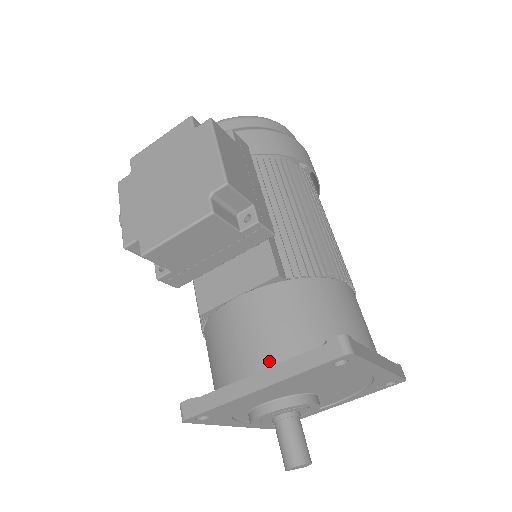
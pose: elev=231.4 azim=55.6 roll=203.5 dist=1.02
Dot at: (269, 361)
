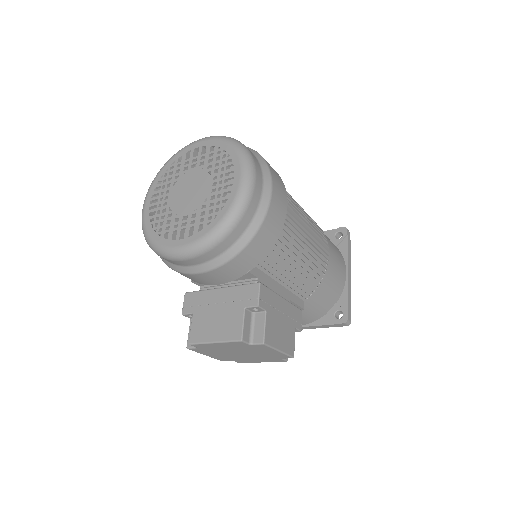
Dot at: (305, 323)
